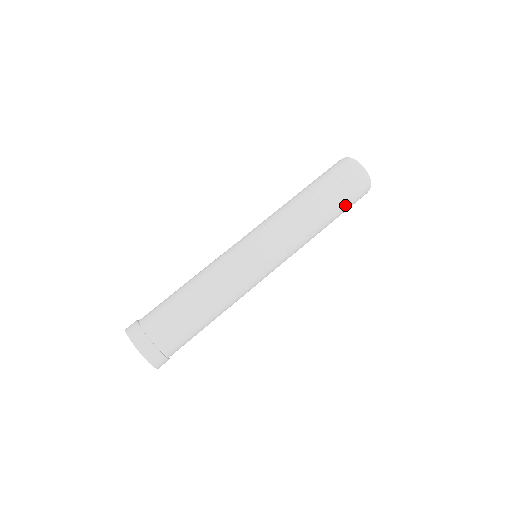
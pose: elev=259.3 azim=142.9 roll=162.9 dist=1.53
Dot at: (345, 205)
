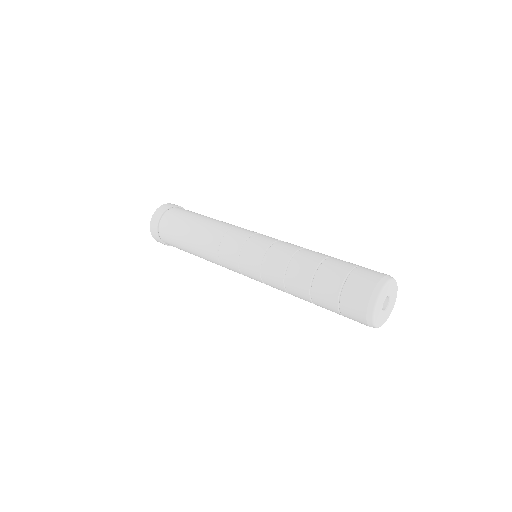
Dot at: occluded
